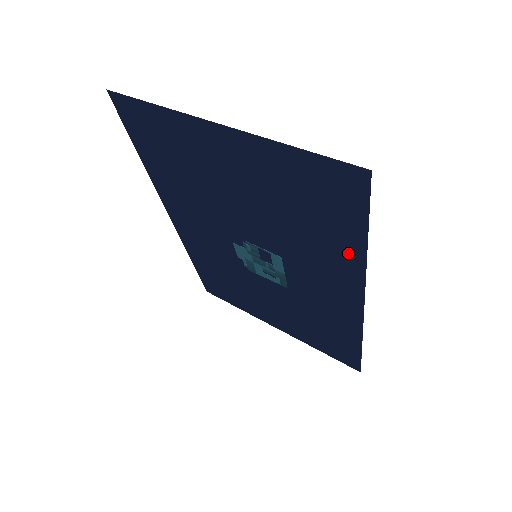
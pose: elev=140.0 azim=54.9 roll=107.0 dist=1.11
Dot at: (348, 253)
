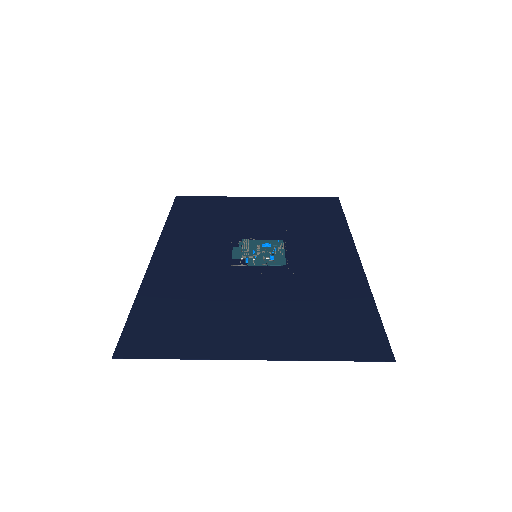
Dot at: (356, 294)
